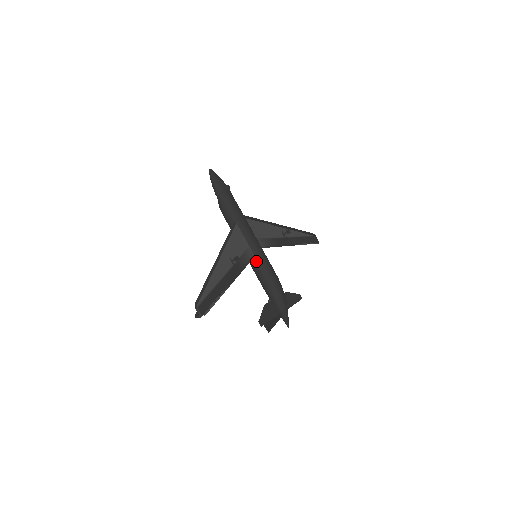
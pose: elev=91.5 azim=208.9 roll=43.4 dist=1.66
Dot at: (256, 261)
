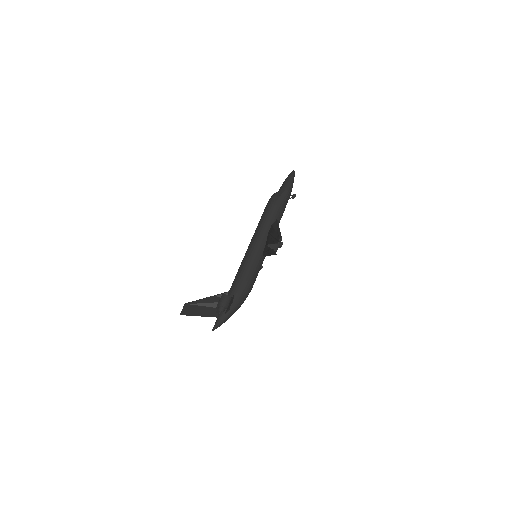
Dot at: (260, 260)
